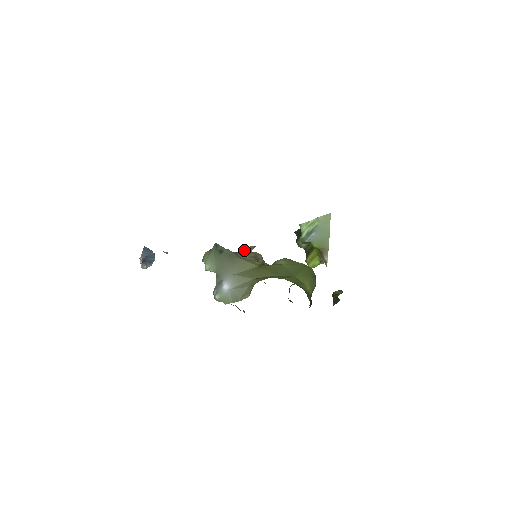
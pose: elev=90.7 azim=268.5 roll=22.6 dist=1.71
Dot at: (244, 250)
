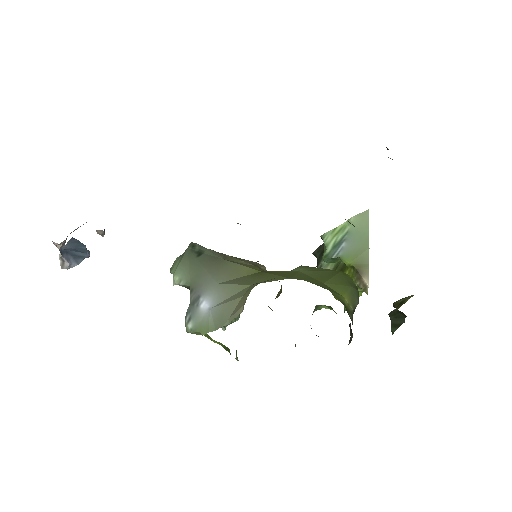
Dot at: occluded
